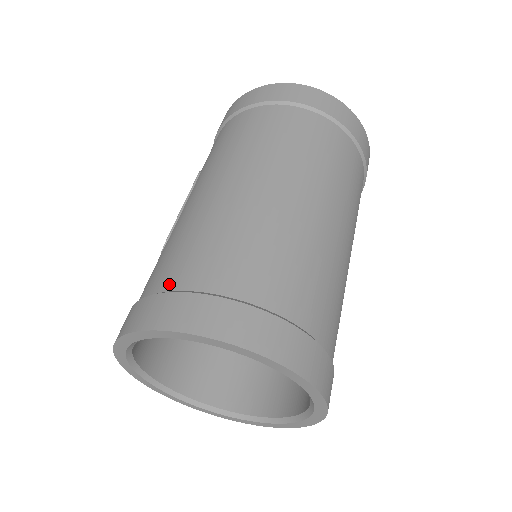
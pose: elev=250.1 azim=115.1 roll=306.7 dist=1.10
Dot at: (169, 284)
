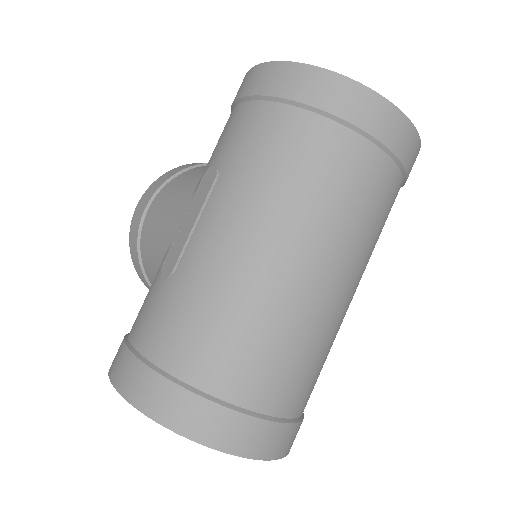
Dot at: (177, 368)
